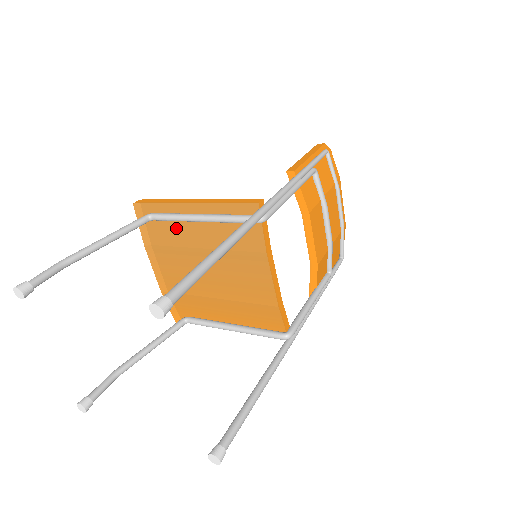
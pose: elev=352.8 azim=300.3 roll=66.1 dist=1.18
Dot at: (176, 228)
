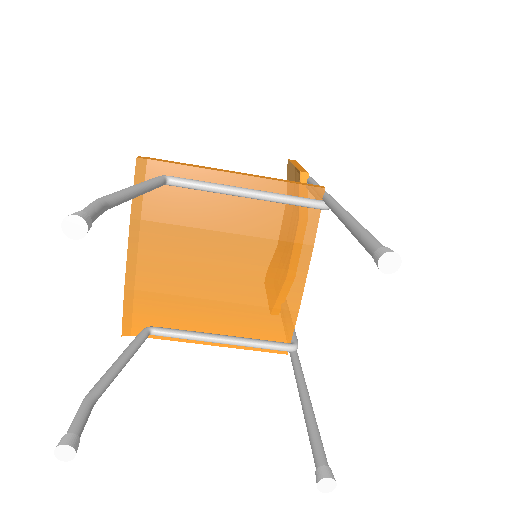
Dot at: (195, 202)
